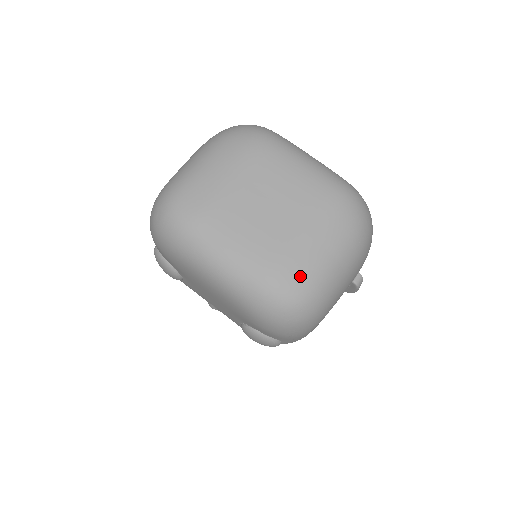
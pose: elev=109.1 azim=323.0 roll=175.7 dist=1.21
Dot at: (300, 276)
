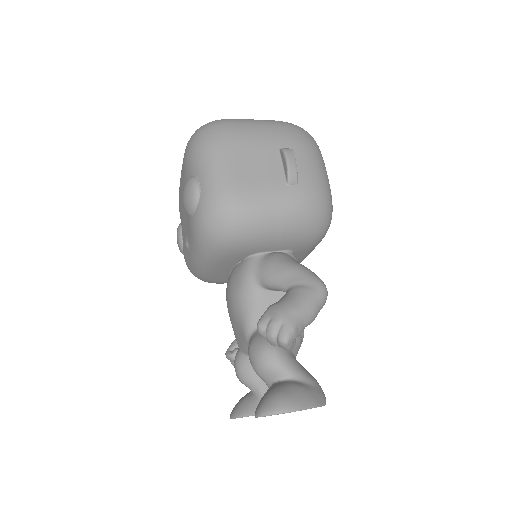
Dot at: occluded
